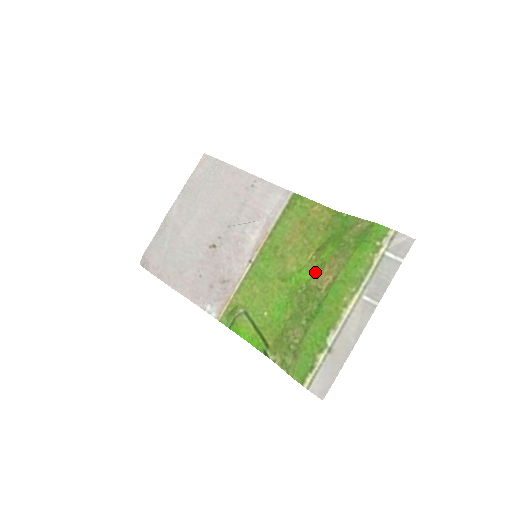
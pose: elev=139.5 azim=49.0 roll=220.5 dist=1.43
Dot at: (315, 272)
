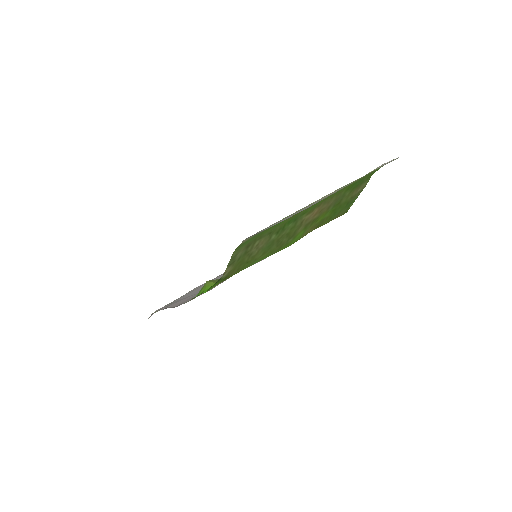
Dot at: (306, 228)
